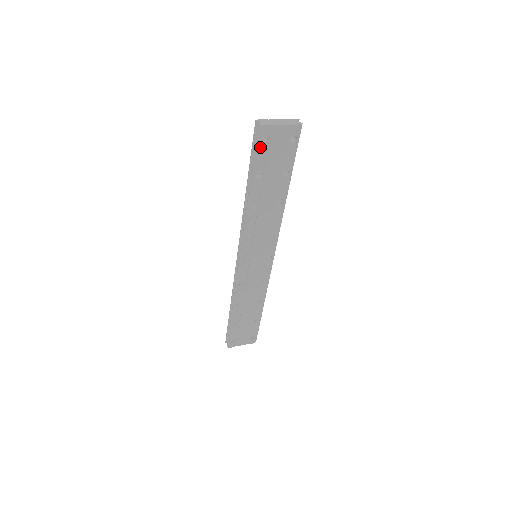
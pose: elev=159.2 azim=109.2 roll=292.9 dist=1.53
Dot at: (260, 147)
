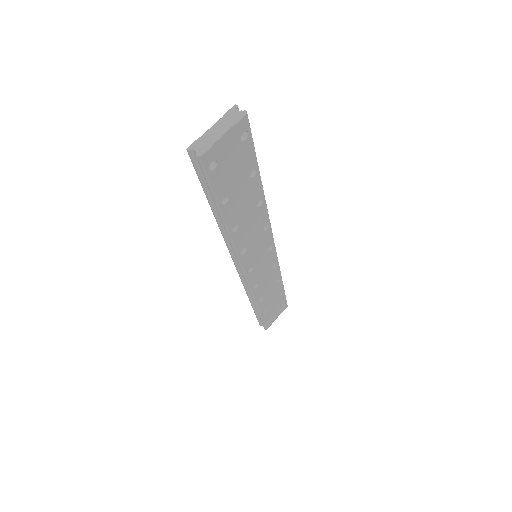
Dot at: (212, 176)
